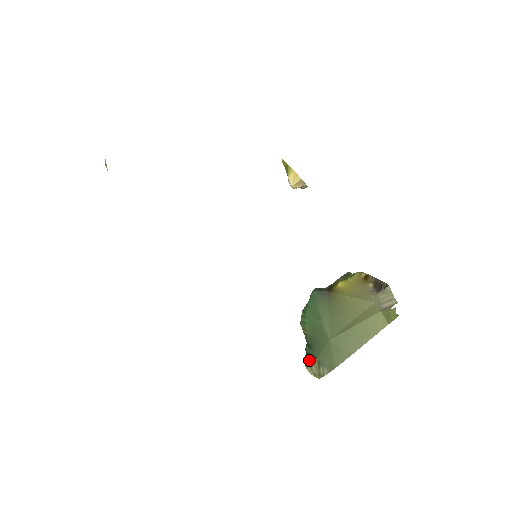
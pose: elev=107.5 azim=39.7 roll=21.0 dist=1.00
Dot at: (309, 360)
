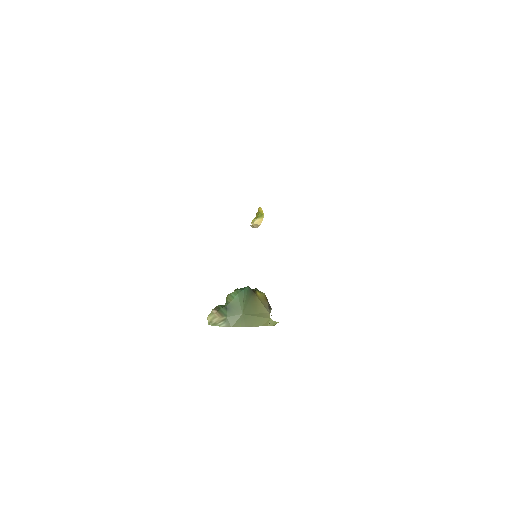
Dot at: (218, 314)
